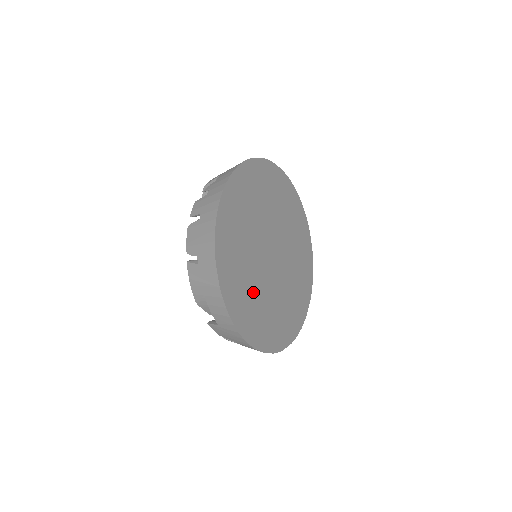
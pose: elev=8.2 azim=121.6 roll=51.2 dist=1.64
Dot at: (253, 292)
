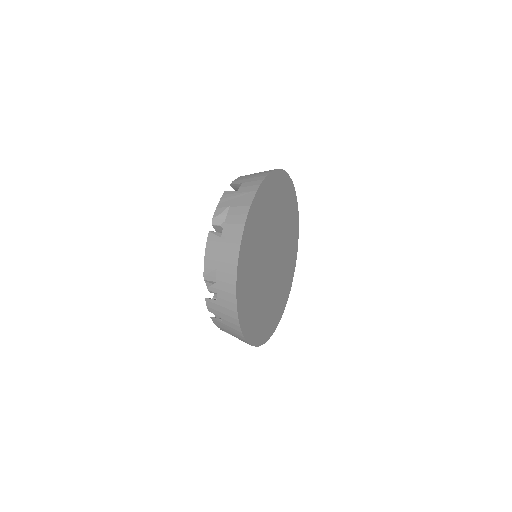
Dot at: (271, 304)
